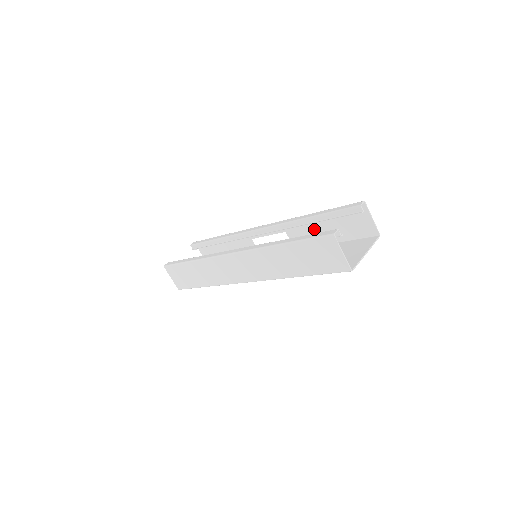
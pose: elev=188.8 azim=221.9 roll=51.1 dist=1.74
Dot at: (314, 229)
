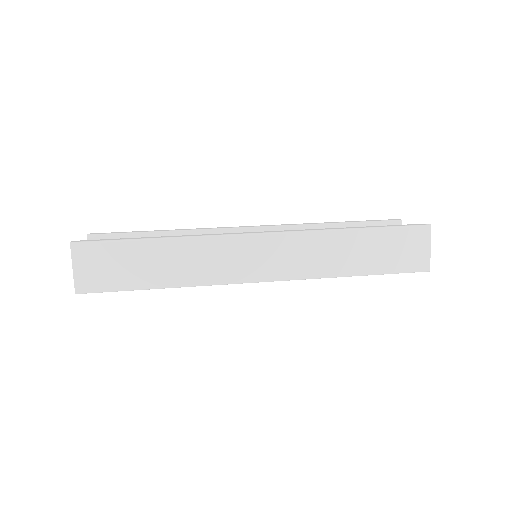
Dot at: occluded
